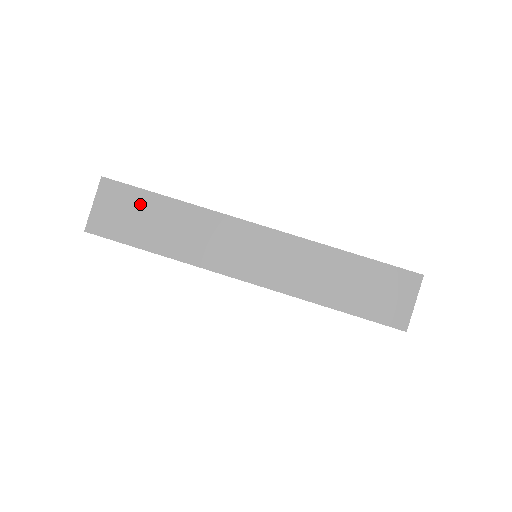
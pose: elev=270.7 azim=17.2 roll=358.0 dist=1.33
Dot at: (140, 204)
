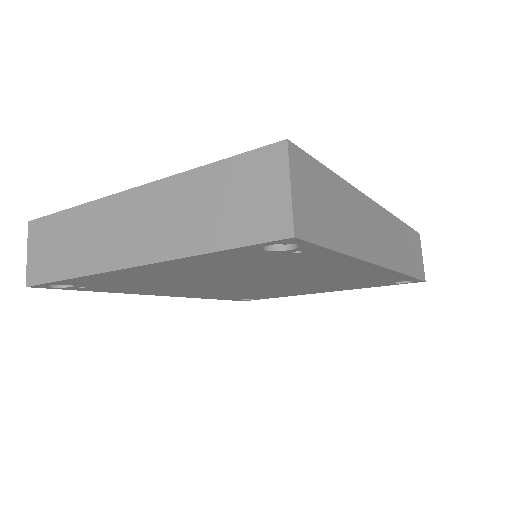
Dot at: (322, 185)
